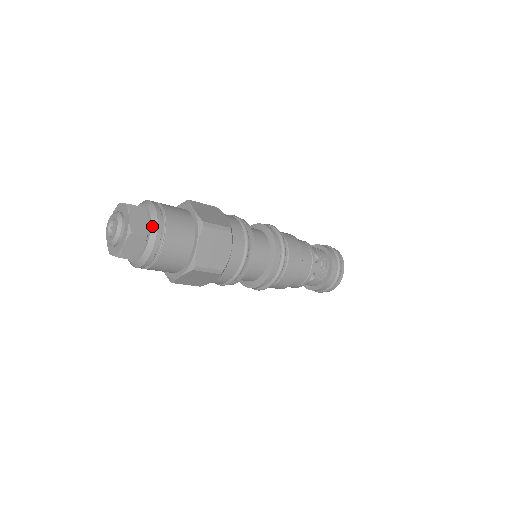
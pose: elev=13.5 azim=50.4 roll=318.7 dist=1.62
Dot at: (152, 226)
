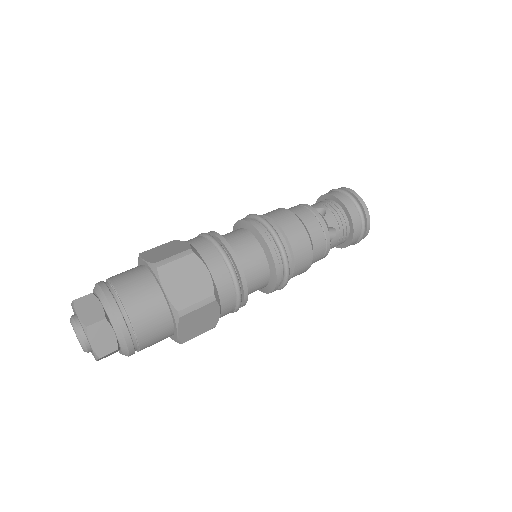
Dot at: (120, 341)
